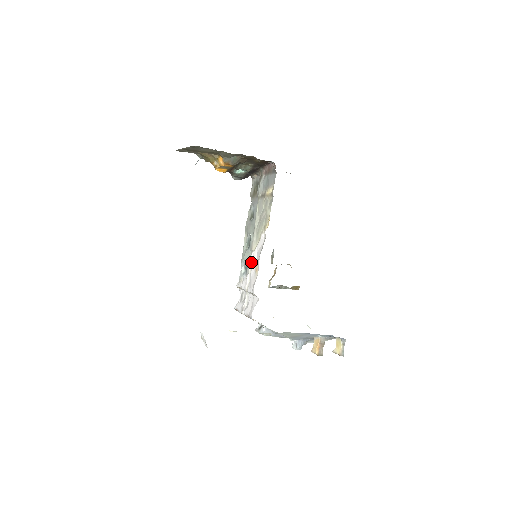
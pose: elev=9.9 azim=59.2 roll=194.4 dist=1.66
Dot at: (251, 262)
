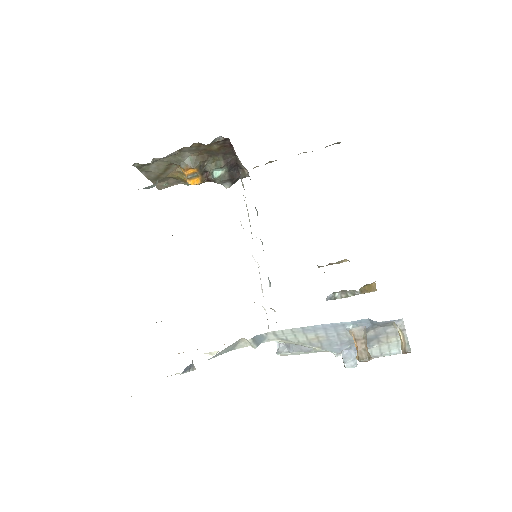
Dot at: (258, 267)
